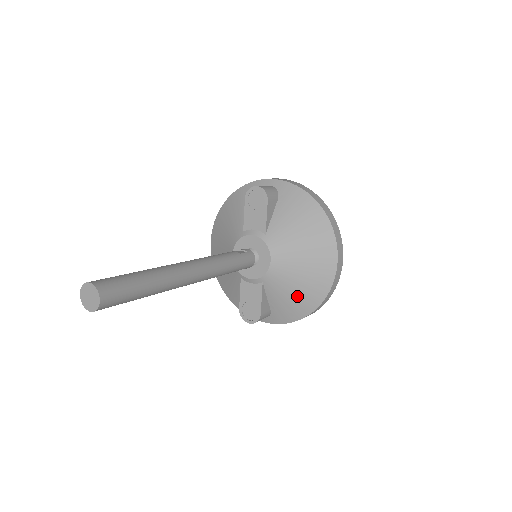
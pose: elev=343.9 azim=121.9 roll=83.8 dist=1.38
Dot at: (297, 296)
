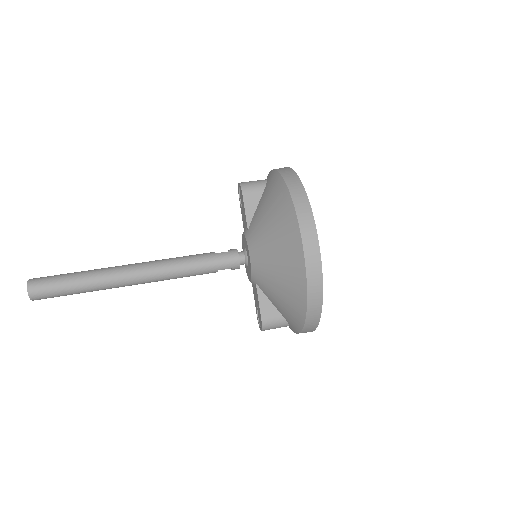
Dot at: (284, 295)
